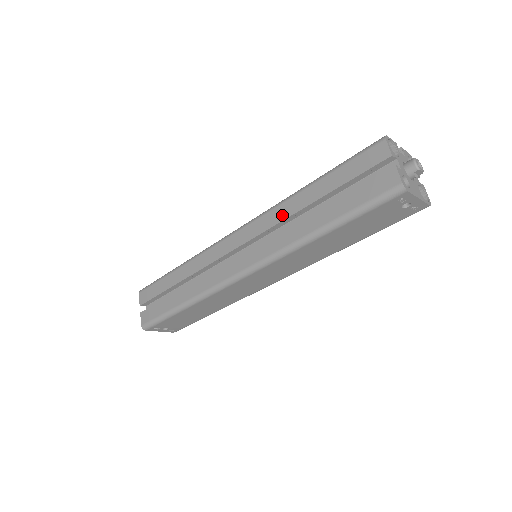
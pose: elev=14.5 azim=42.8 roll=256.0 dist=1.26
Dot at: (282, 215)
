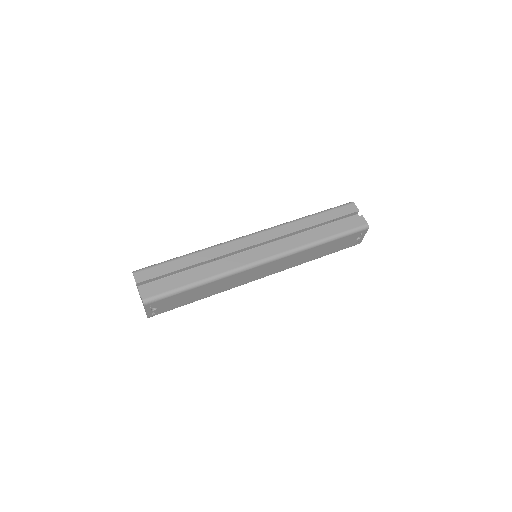
Dot at: (293, 229)
